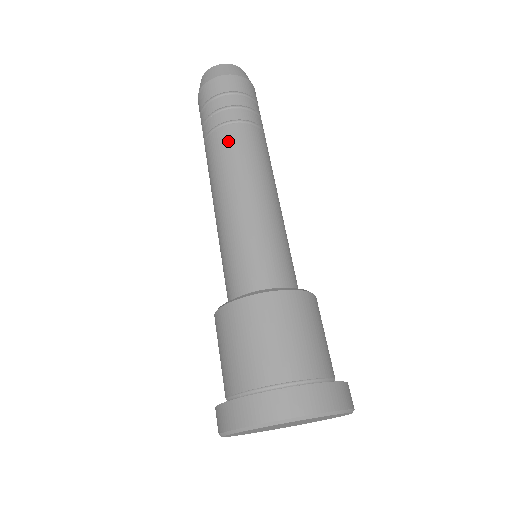
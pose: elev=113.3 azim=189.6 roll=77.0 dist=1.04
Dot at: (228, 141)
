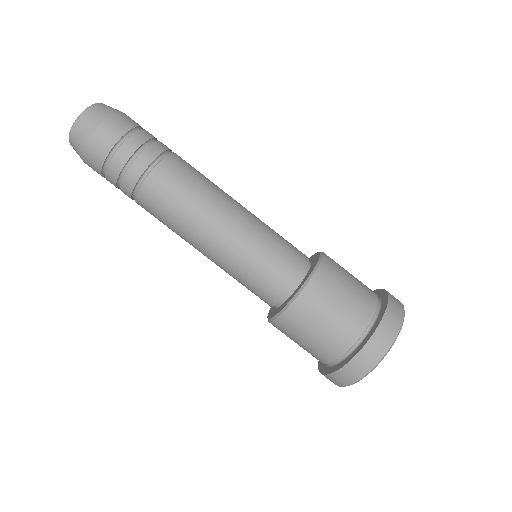
Dot at: (153, 205)
